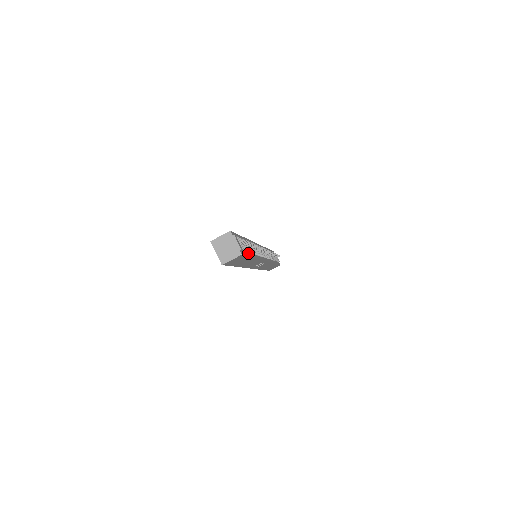
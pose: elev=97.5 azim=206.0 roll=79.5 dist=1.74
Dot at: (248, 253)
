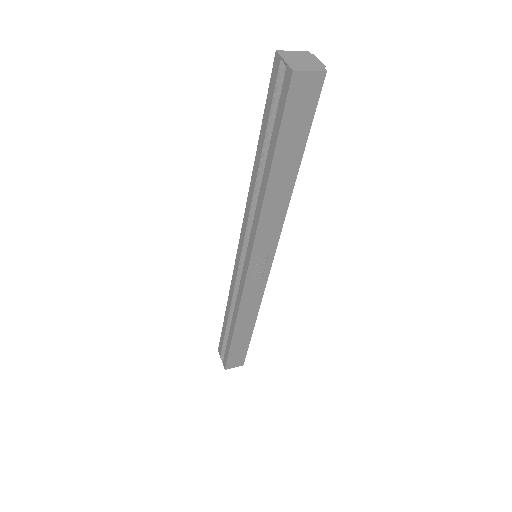
Dot at: (305, 132)
